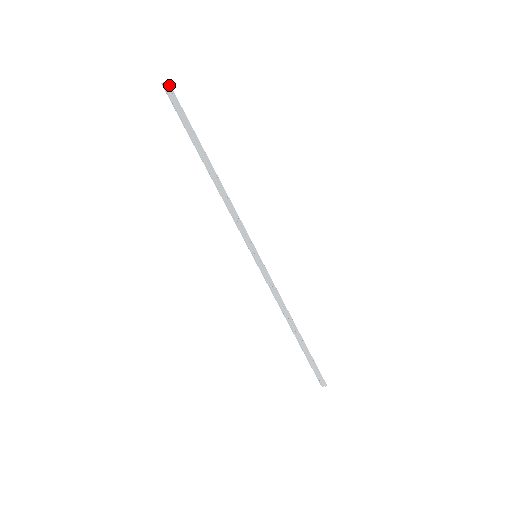
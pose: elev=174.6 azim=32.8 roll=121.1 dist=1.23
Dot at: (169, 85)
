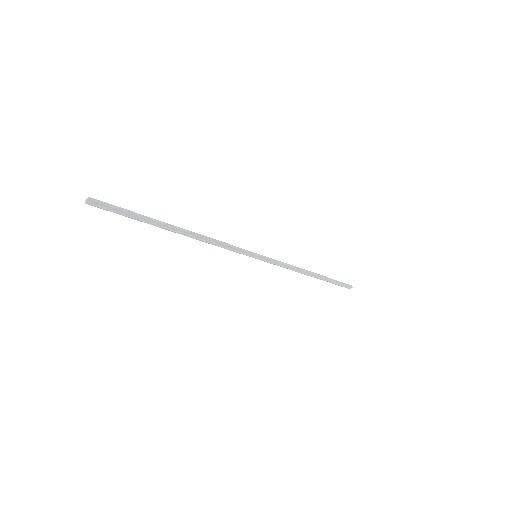
Dot at: (94, 200)
